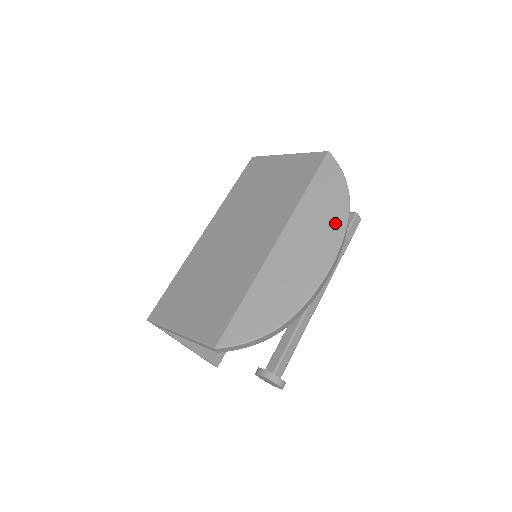
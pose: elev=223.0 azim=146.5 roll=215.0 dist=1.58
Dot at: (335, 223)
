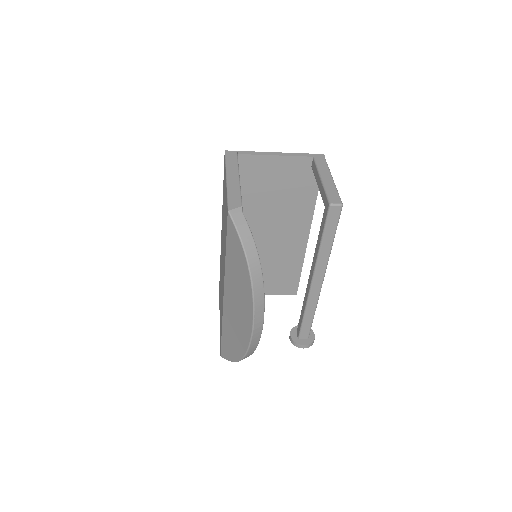
Dot at: (246, 294)
